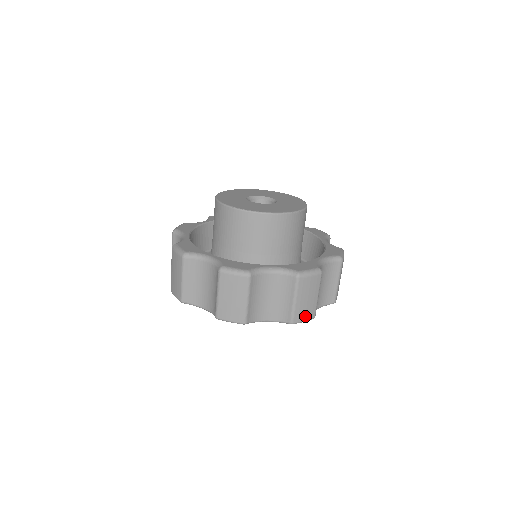
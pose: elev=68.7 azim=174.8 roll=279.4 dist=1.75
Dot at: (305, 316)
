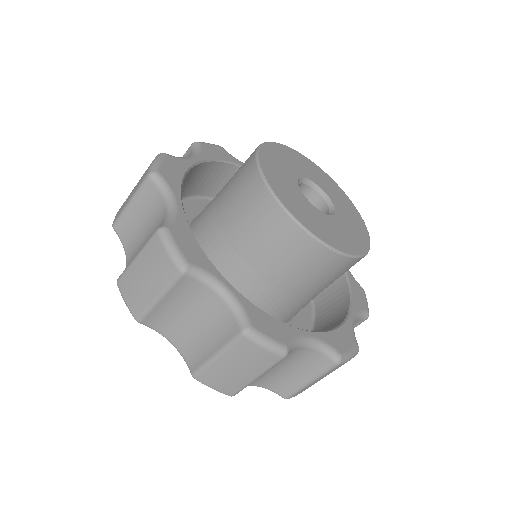
Dot at: (218, 384)
